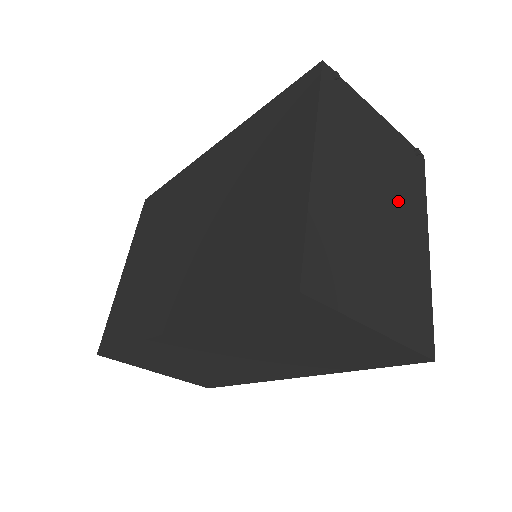
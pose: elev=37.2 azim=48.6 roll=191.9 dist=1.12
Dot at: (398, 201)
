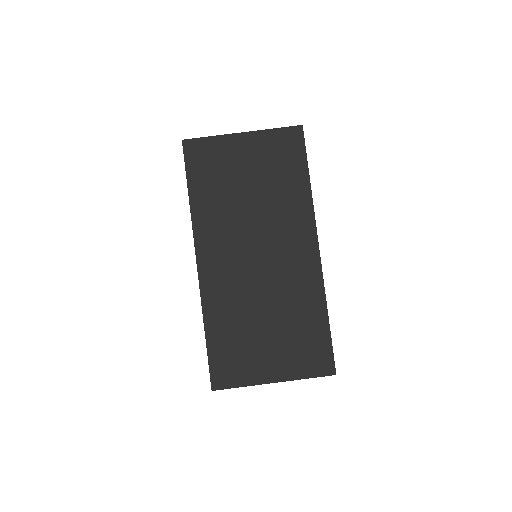
Dot at: occluded
